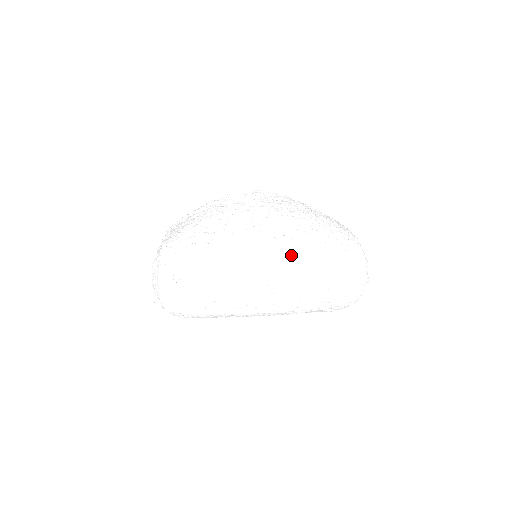
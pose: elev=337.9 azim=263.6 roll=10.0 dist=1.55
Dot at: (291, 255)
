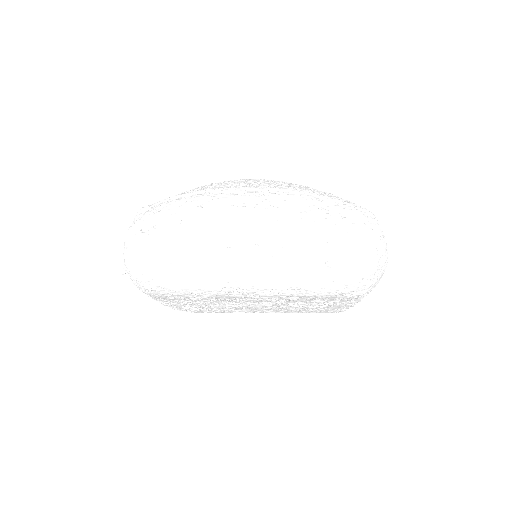
Dot at: (282, 206)
